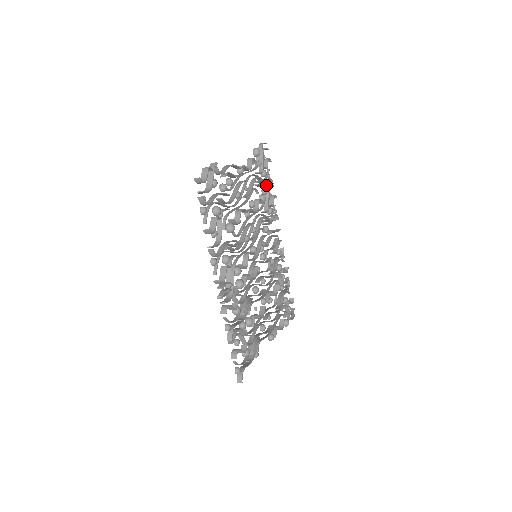
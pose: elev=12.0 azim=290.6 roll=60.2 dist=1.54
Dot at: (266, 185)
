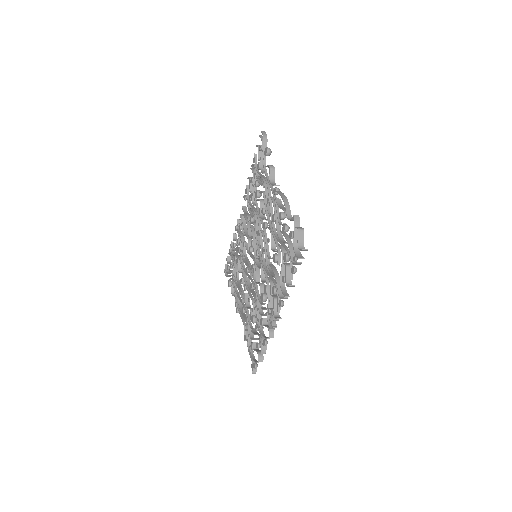
Dot at: occluded
